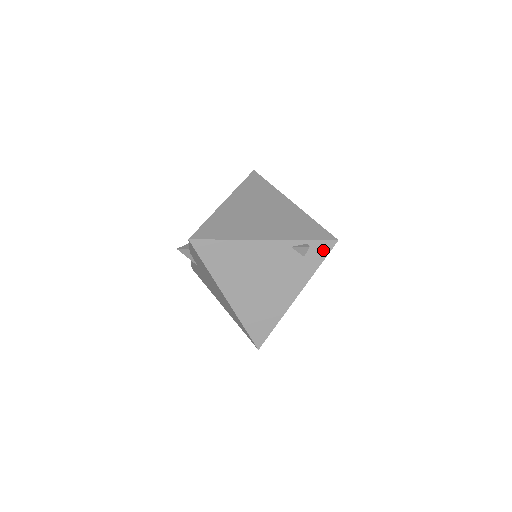
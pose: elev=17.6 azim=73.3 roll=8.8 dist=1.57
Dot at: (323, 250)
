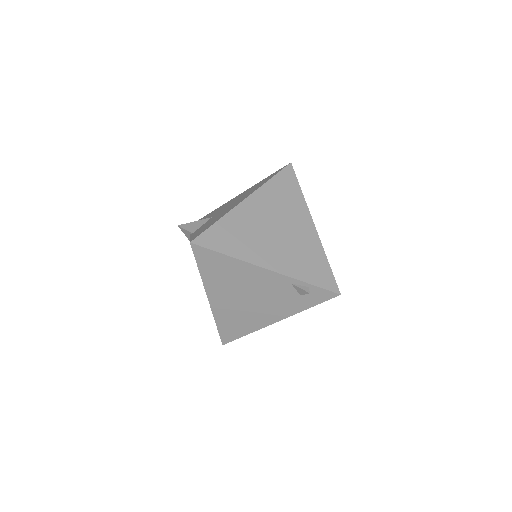
Dot at: (322, 297)
